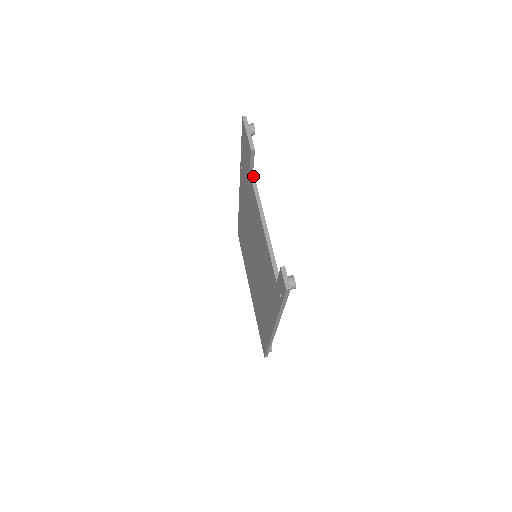
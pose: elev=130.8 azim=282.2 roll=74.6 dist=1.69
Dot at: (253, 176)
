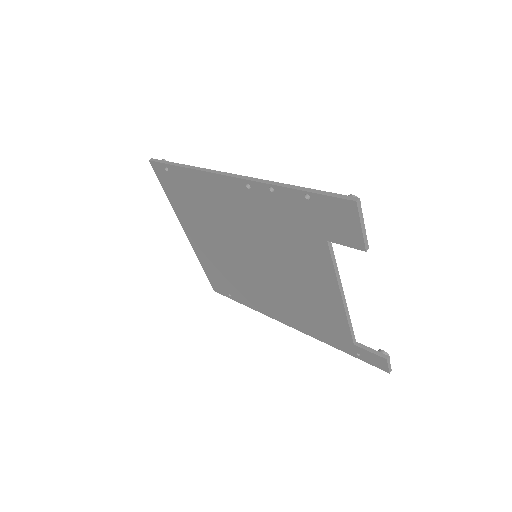
Dot at: (331, 245)
